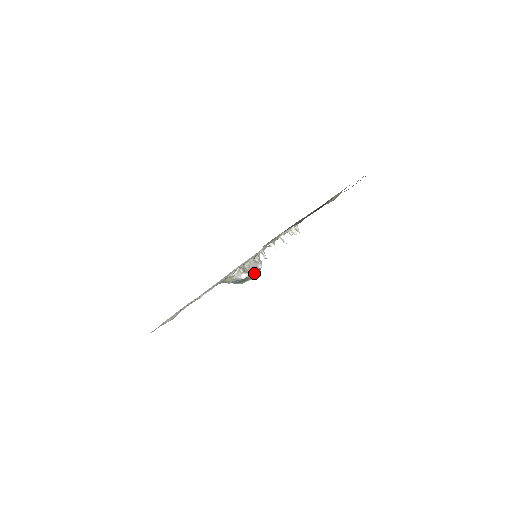
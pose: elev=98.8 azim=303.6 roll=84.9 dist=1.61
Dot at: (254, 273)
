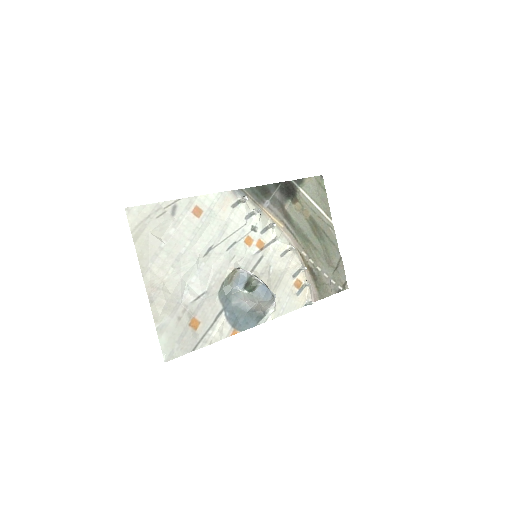
Dot at: (261, 281)
